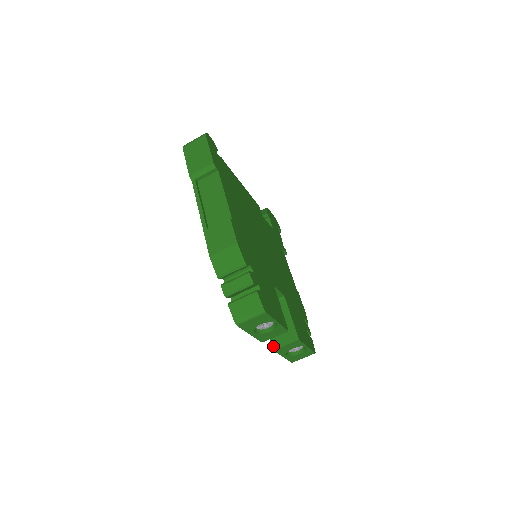
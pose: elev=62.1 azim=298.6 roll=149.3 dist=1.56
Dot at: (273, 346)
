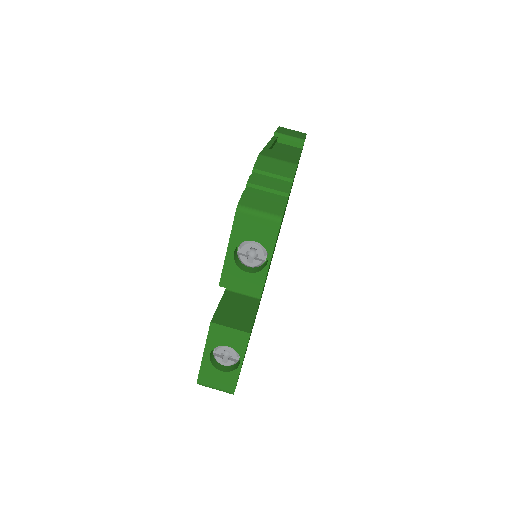
Dot at: (214, 319)
